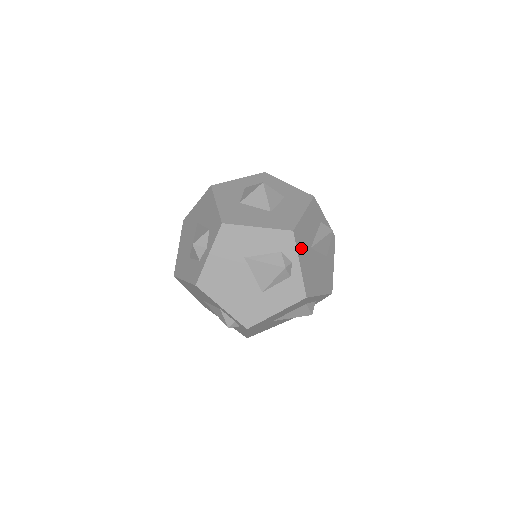
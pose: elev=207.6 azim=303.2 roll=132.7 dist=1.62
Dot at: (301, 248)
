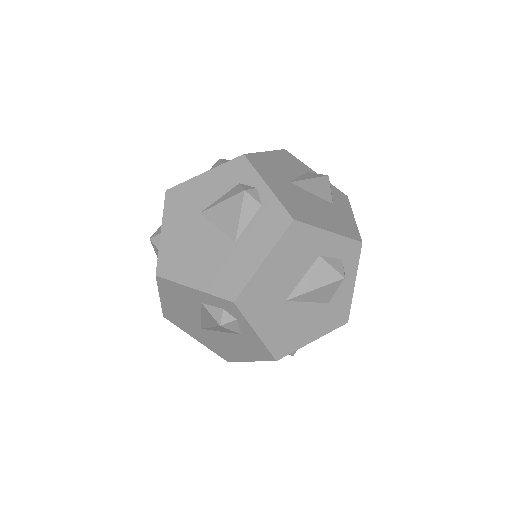
Dot at: (266, 174)
